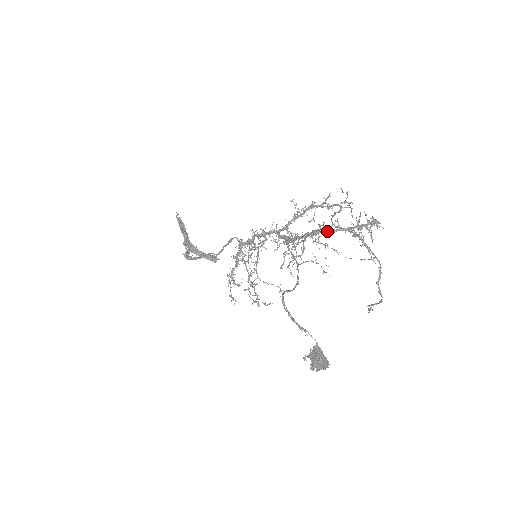
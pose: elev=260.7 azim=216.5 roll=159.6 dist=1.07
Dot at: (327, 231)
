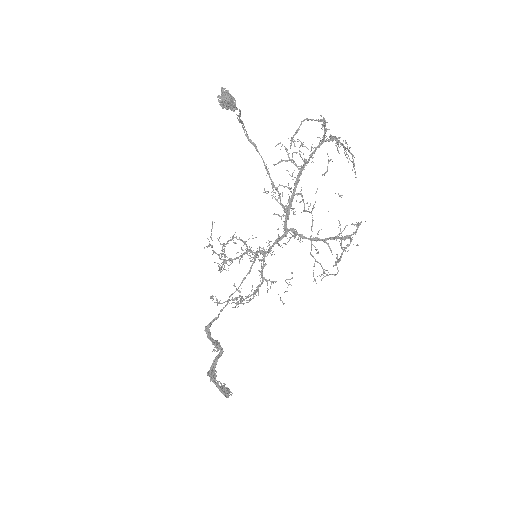
Dot at: (312, 154)
